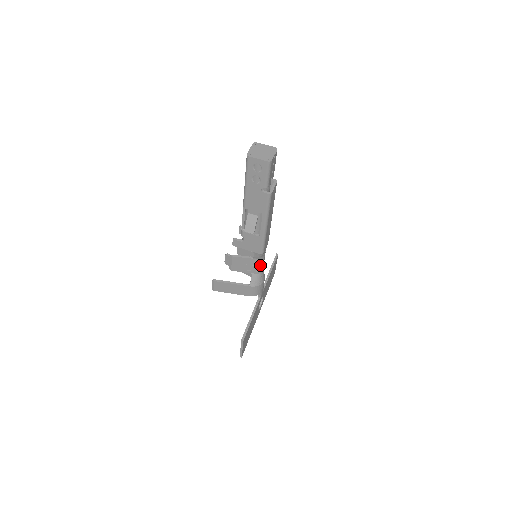
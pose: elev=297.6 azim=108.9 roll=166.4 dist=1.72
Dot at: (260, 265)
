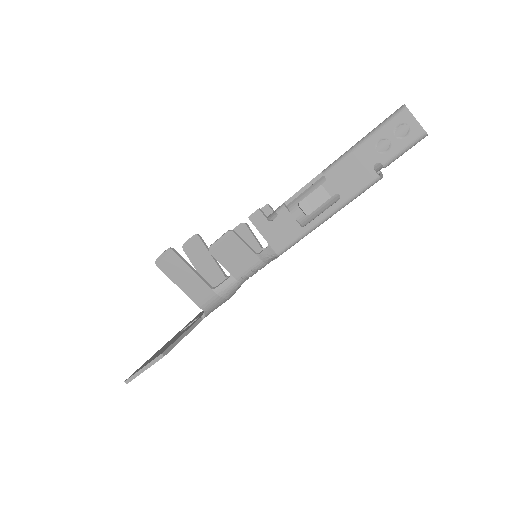
Dot at: (253, 271)
